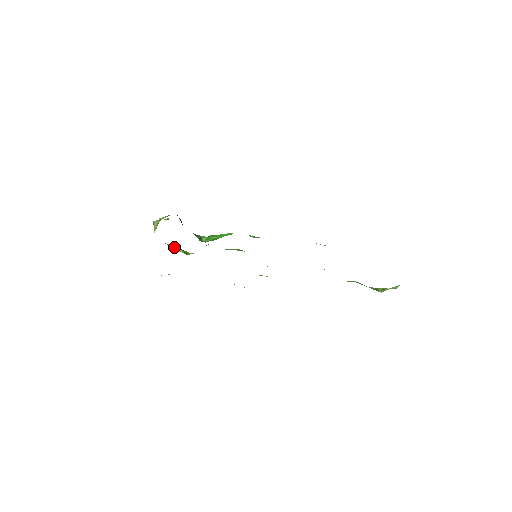
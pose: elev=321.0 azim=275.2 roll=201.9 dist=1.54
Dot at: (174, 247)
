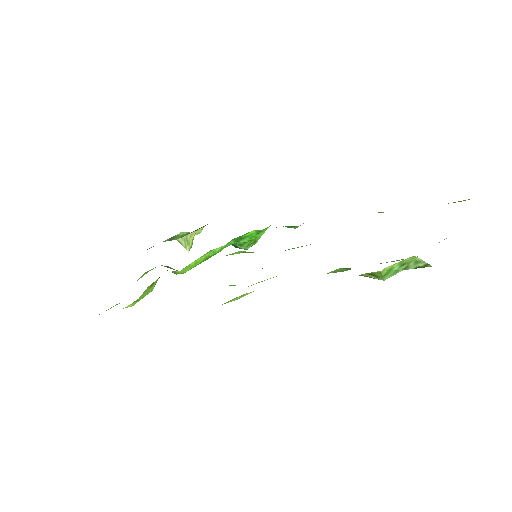
Dot at: (169, 267)
